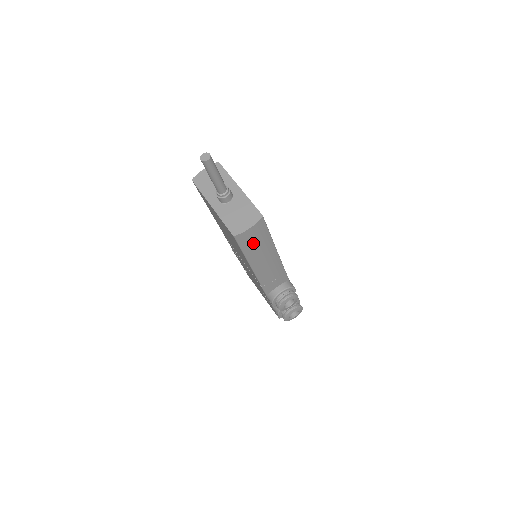
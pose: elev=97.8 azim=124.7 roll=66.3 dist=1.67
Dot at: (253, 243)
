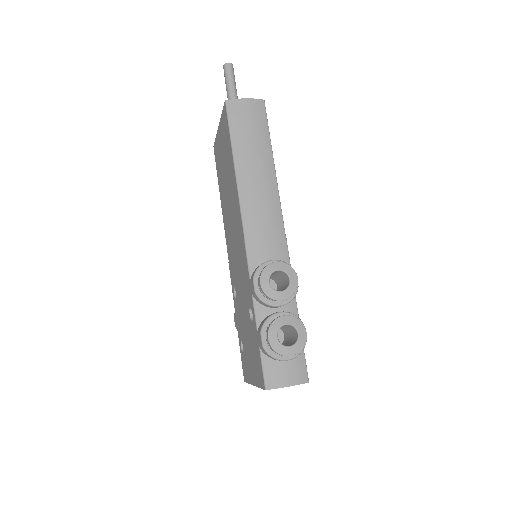
Dot at: (246, 128)
